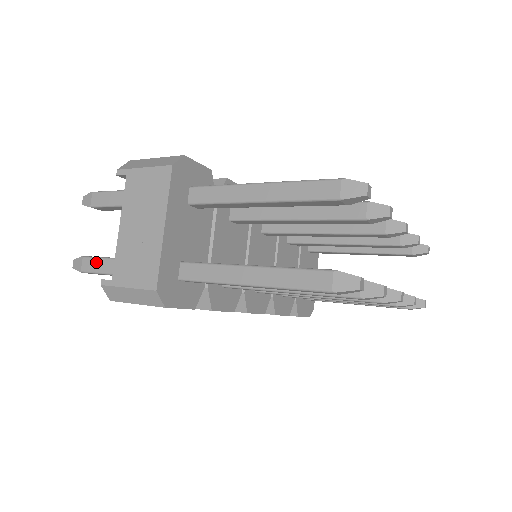
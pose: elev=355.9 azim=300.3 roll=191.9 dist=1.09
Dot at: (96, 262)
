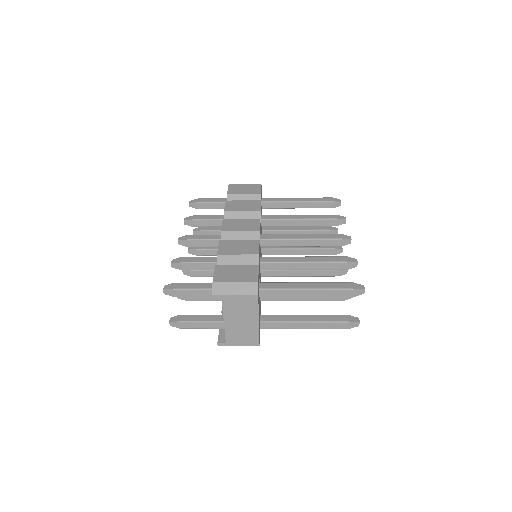
Dot at: (193, 324)
